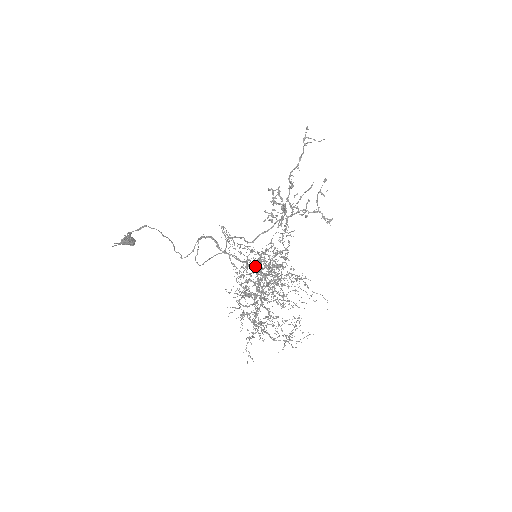
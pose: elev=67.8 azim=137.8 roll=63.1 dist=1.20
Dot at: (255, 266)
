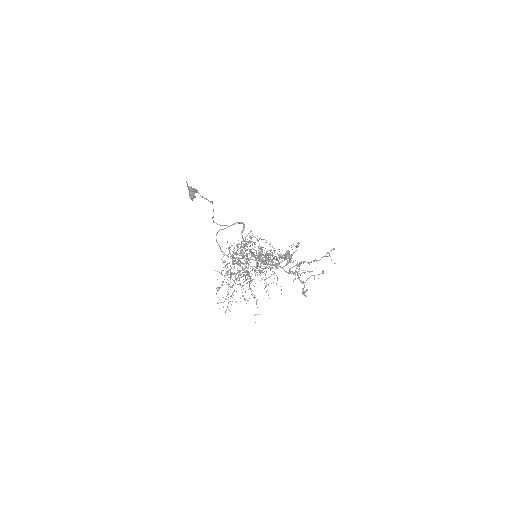
Dot at: occluded
